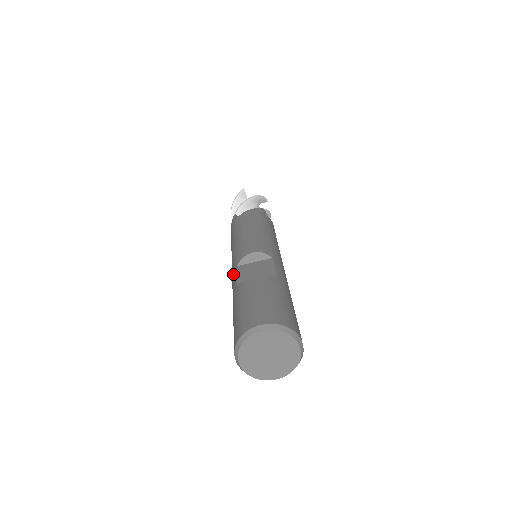
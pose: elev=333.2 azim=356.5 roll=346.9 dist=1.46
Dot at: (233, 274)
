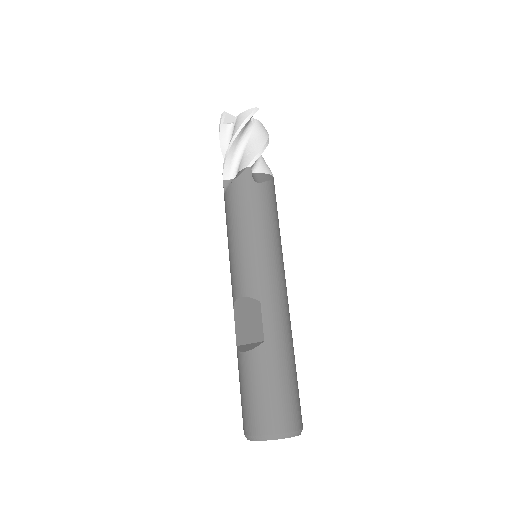
Dot at: occluded
